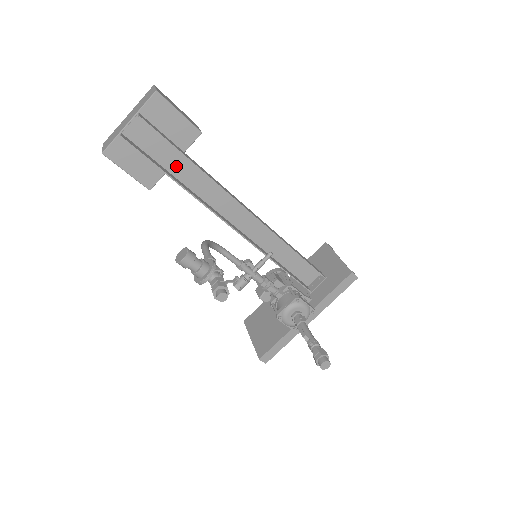
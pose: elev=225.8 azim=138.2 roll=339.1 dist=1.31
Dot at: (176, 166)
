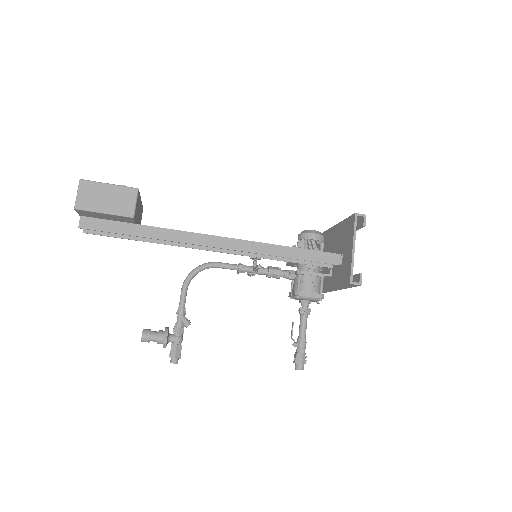
Dot at: occluded
